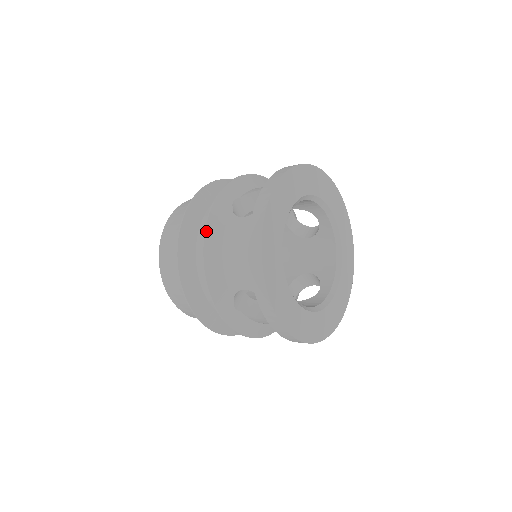
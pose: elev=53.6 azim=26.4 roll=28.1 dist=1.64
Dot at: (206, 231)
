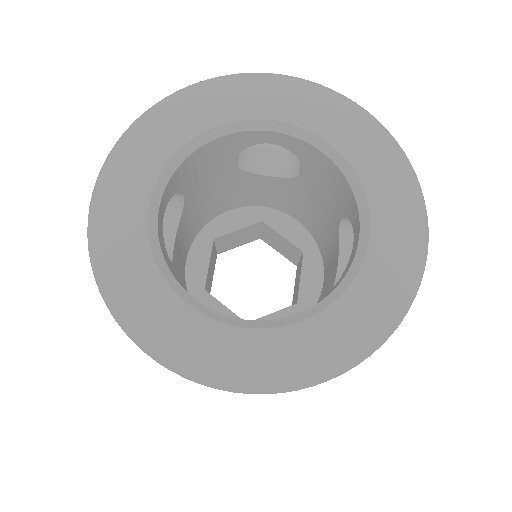
Dot at: occluded
